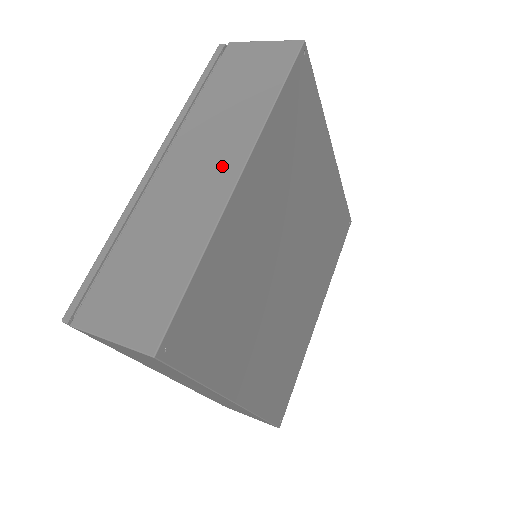
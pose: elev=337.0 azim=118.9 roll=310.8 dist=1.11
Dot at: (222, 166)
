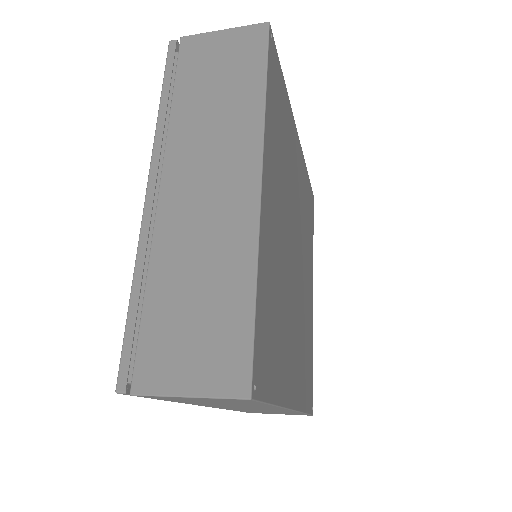
Dot at: (236, 175)
